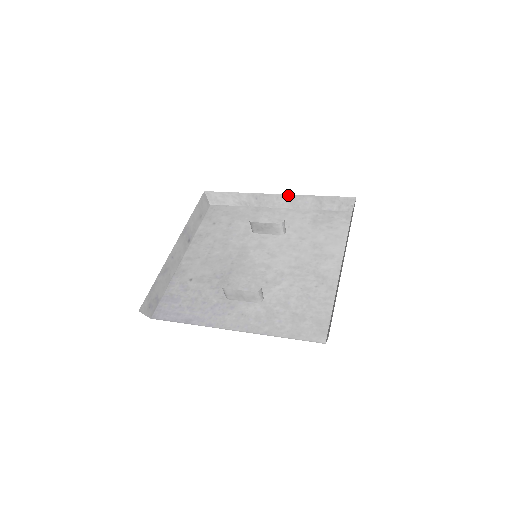
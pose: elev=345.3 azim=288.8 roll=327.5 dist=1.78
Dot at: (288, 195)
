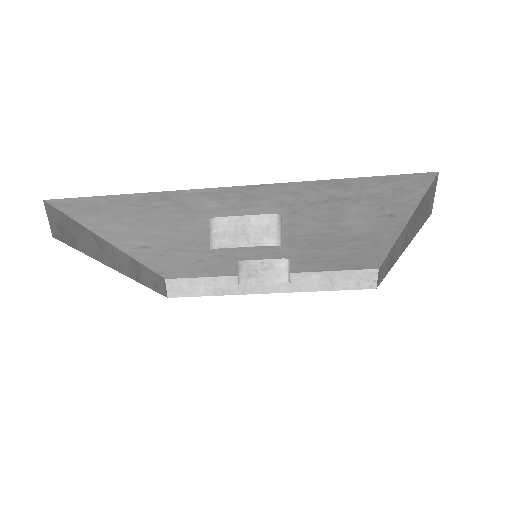
Dot at: occluded
